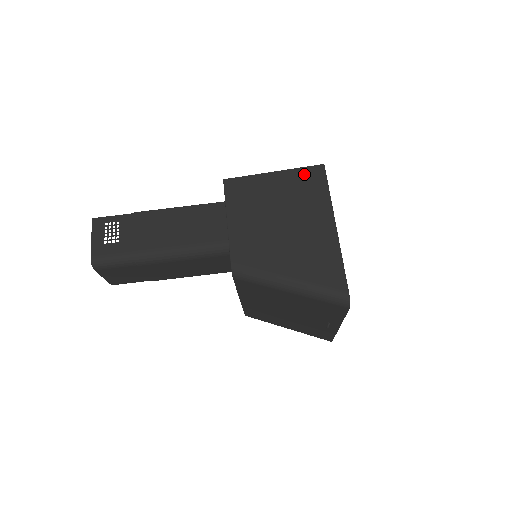
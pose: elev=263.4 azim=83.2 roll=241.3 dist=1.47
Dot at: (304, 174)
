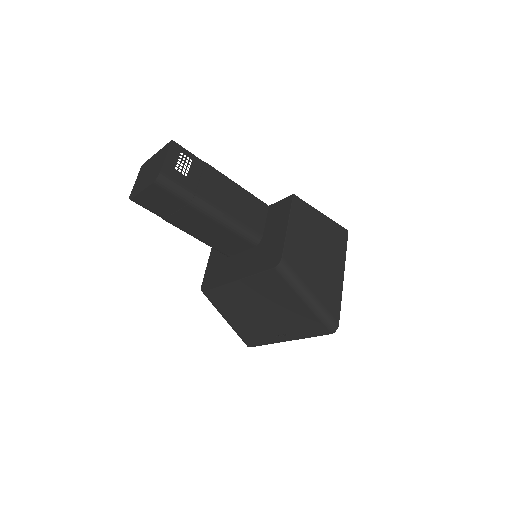
Dot at: (337, 229)
